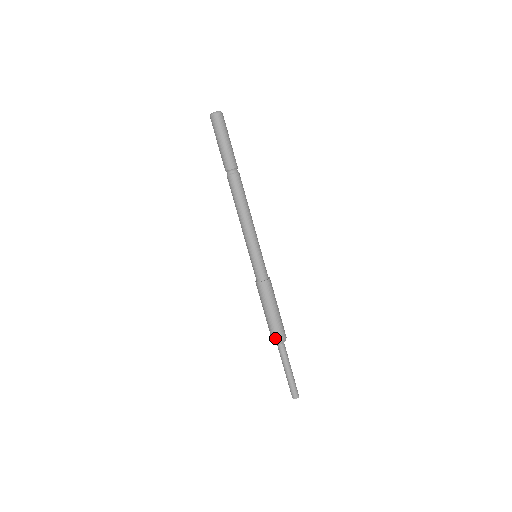
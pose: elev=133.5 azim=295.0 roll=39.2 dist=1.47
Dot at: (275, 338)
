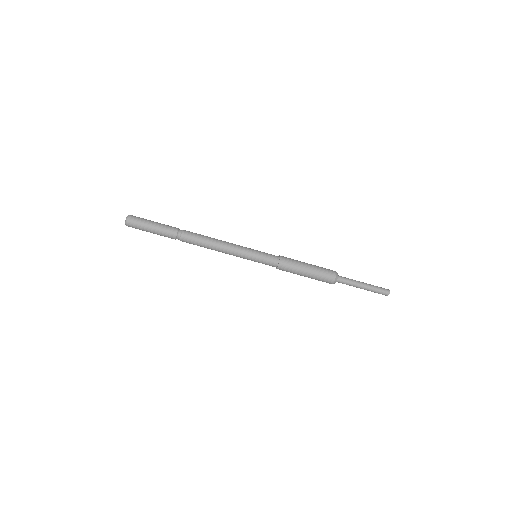
Dot at: (330, 279)
